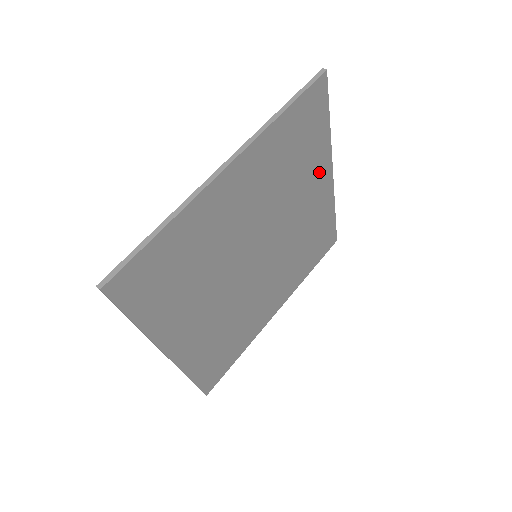
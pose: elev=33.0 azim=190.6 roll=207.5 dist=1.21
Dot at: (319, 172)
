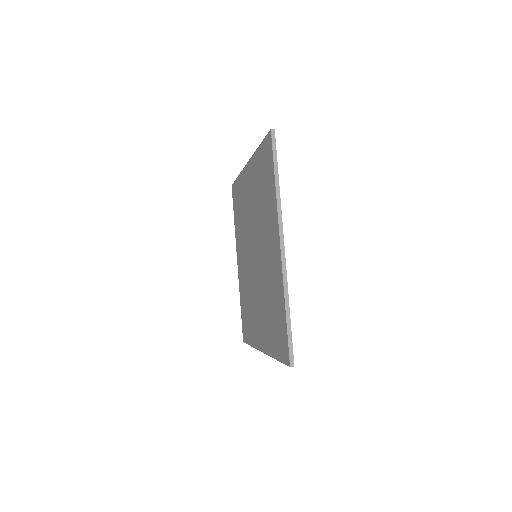
Dot at: occluded
